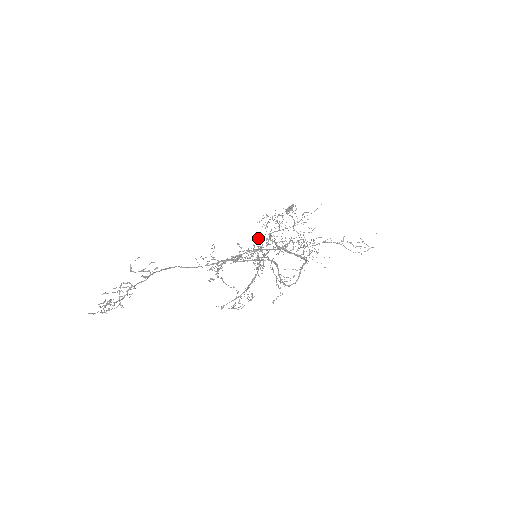
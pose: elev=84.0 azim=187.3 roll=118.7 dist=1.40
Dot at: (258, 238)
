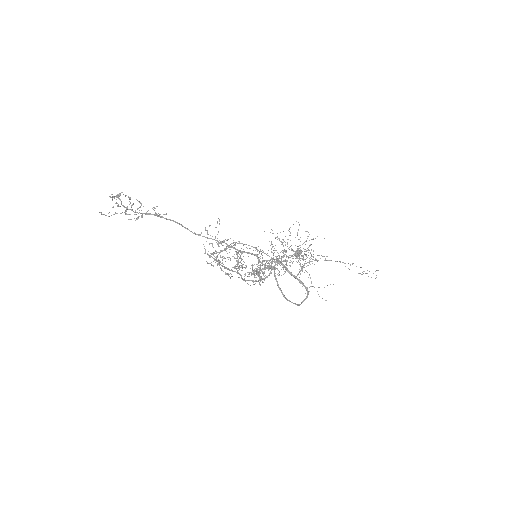
Dot at: occluded
